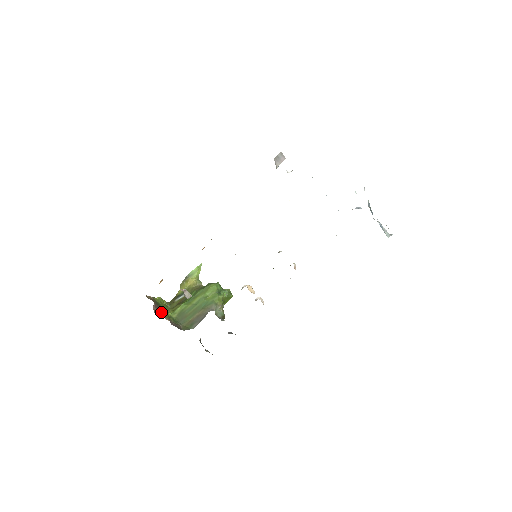
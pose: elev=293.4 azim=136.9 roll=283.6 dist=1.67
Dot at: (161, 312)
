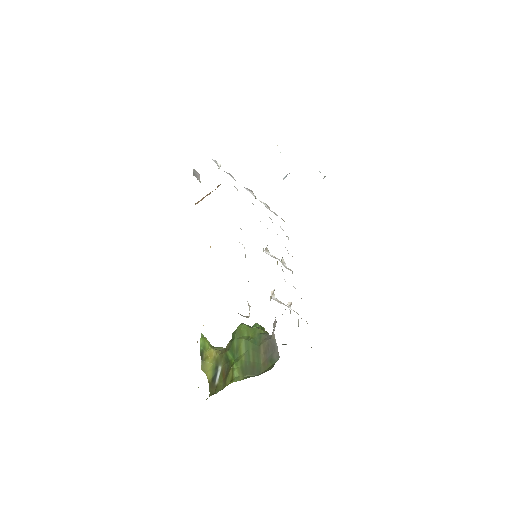
Dot at: occluded
